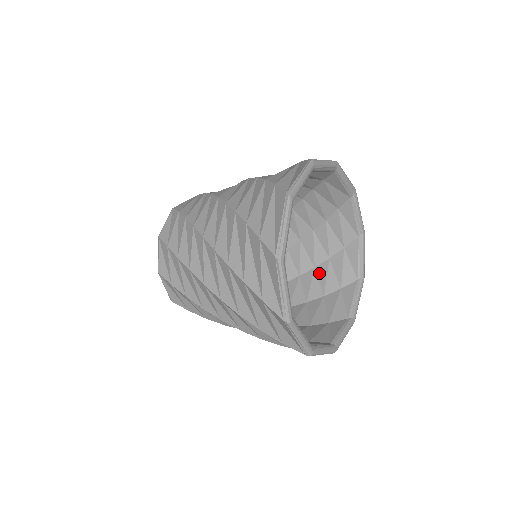
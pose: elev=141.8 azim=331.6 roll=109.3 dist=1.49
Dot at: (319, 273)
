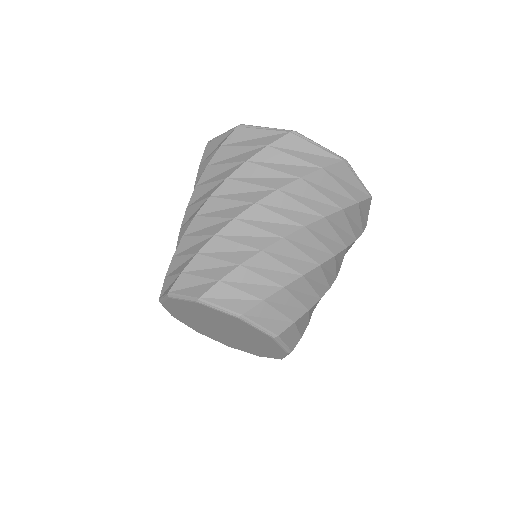
Dot at: occluded
